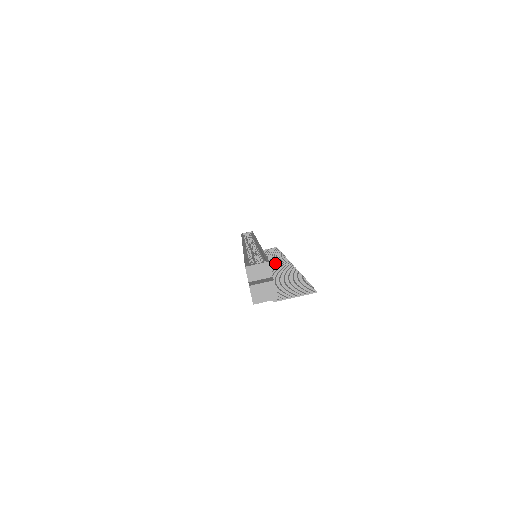
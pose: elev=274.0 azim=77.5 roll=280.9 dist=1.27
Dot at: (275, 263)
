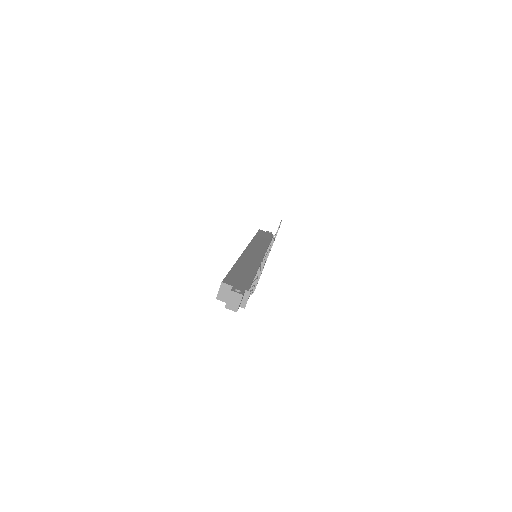
Dot at: occluded
